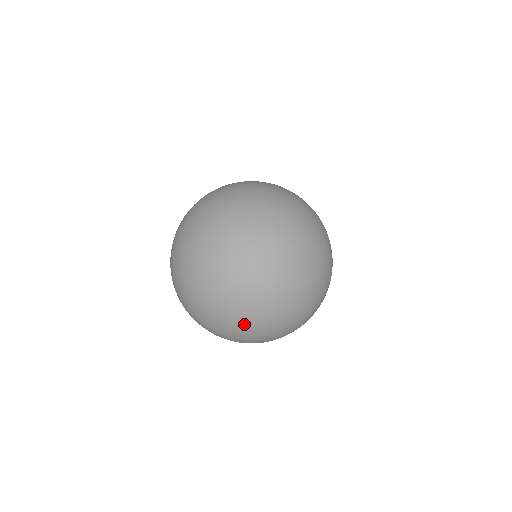
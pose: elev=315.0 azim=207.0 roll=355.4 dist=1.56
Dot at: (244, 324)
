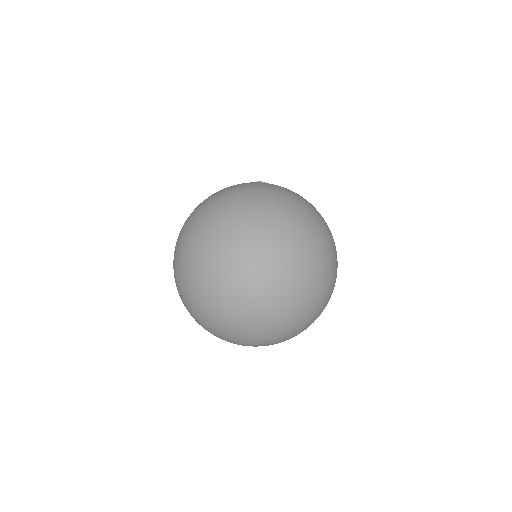
Dot at: (285, 331)
